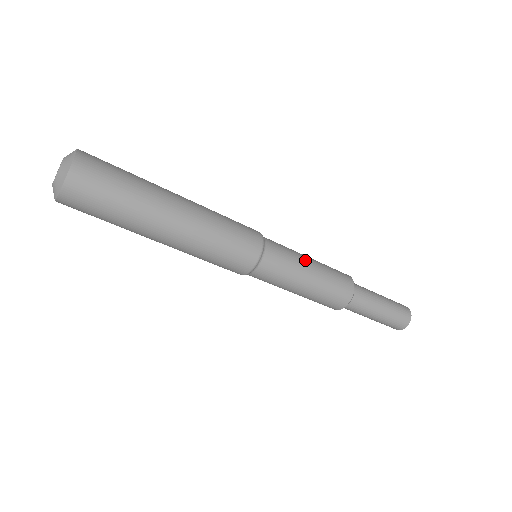
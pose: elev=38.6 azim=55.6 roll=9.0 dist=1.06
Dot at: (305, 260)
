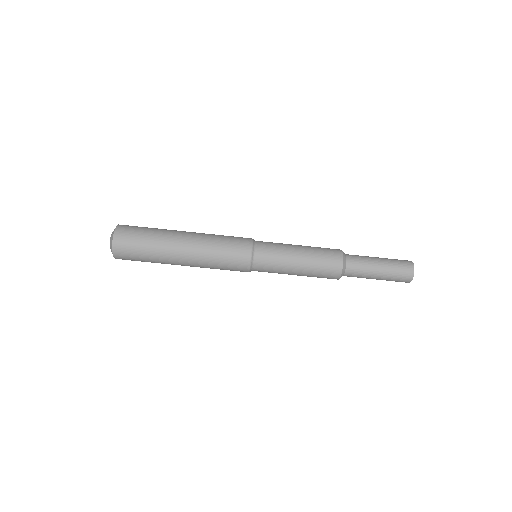
Dot at: occluded
